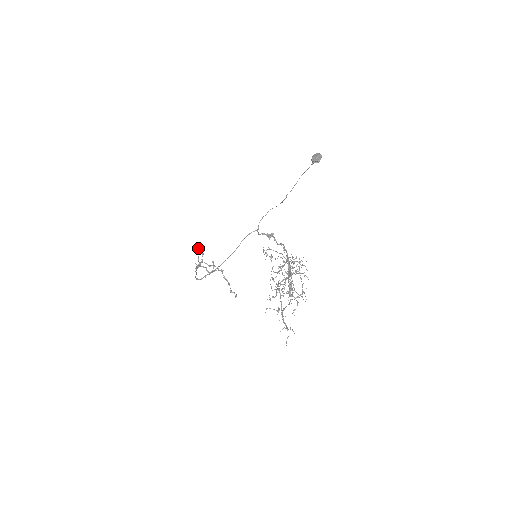
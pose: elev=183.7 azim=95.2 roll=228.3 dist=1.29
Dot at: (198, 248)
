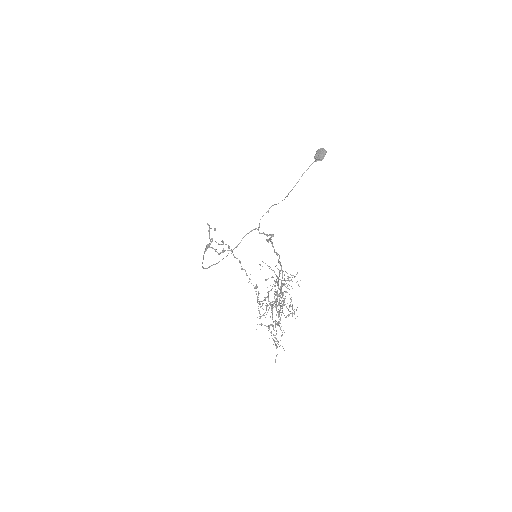
Dot at: (209, 225)
